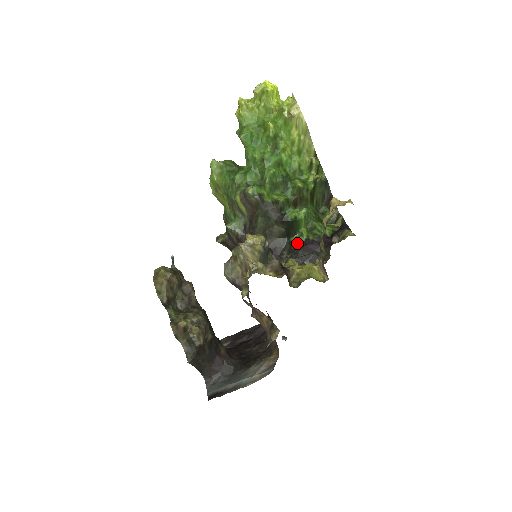
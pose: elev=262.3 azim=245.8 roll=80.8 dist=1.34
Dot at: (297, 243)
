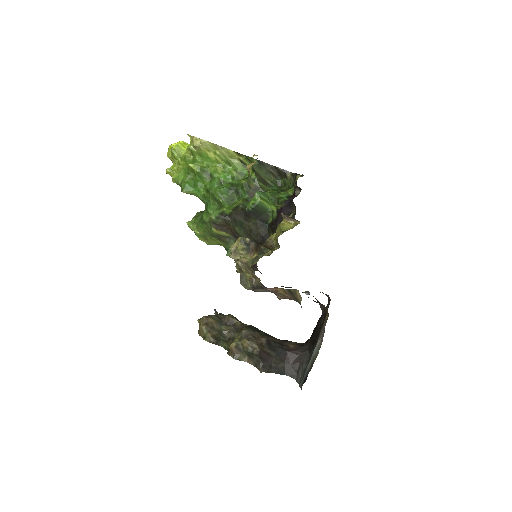
Dot at: (274, 220)
